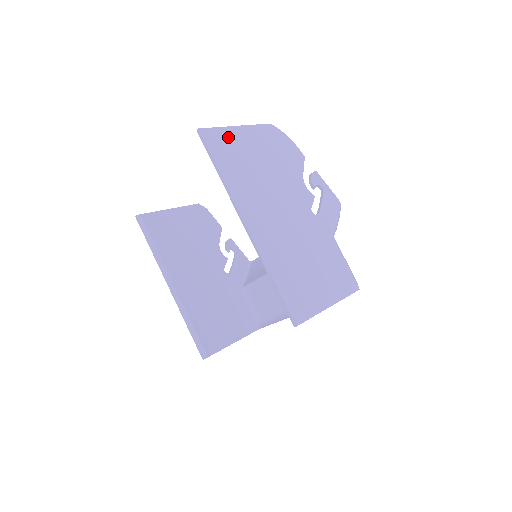
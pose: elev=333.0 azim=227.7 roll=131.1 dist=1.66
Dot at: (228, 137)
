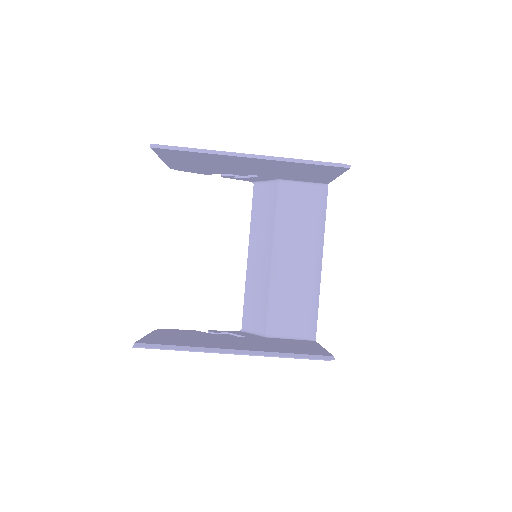
Dot at: occluded
